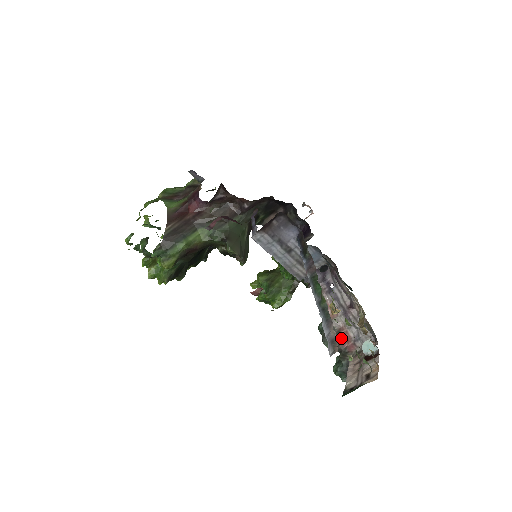
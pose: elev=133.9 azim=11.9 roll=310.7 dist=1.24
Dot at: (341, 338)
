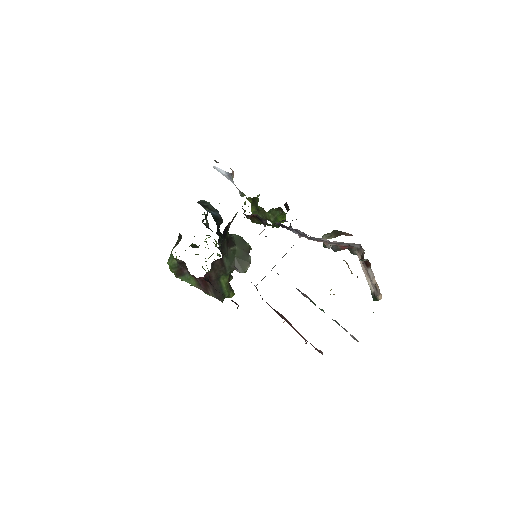
Dot at: (342, 248)
